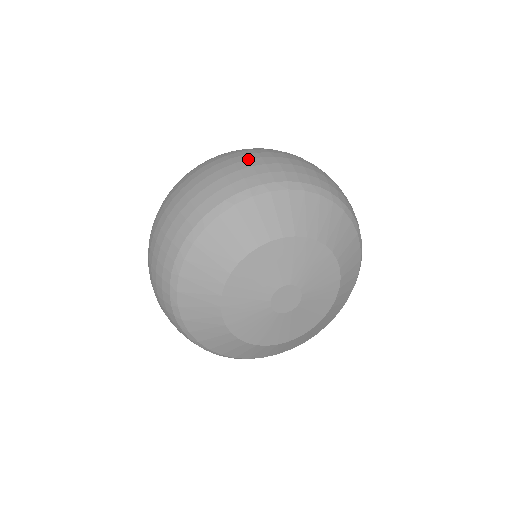
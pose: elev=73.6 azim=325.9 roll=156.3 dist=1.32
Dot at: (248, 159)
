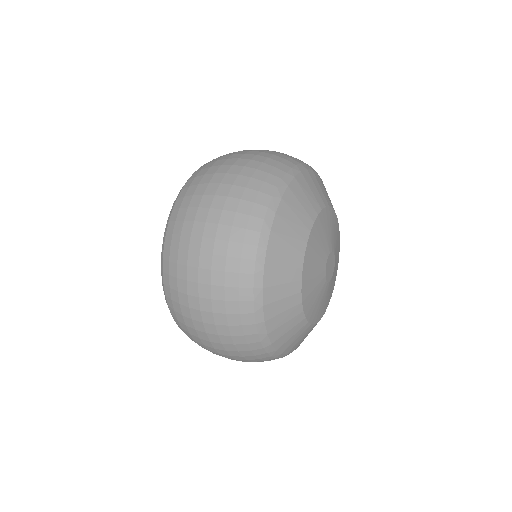
Dot at: (211, 269)
